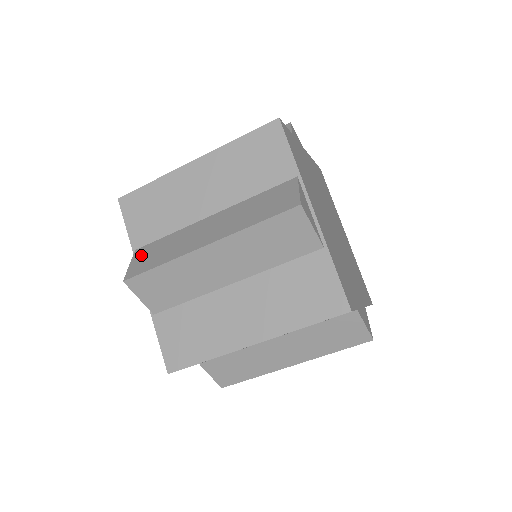
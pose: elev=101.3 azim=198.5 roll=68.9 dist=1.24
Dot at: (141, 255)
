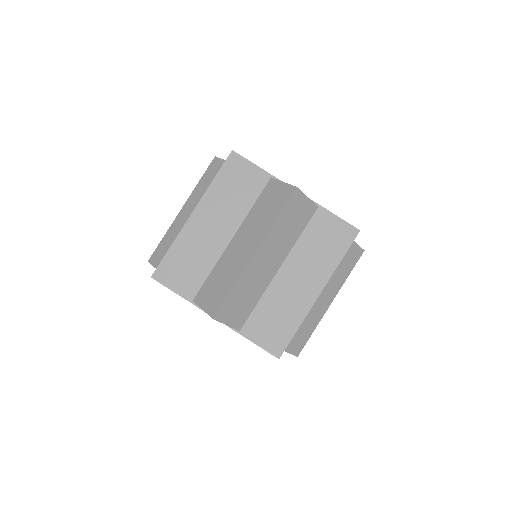
Dot at: (204, 298)
